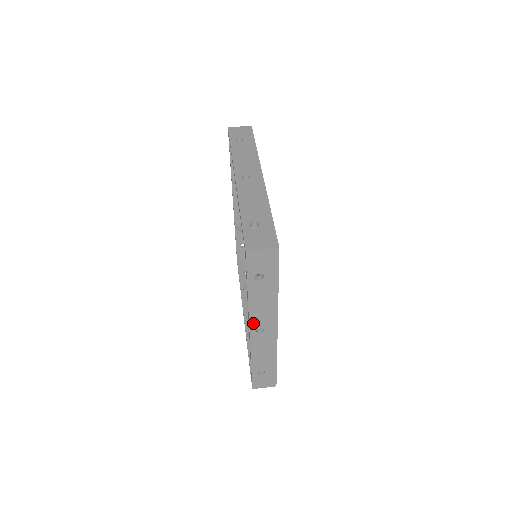
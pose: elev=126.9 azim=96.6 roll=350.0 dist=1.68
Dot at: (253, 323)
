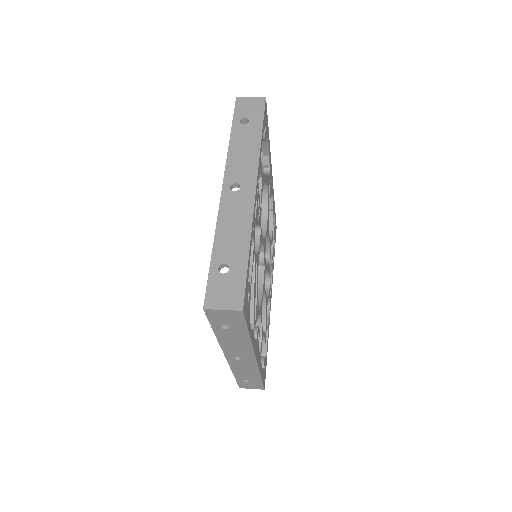
Dot at: (228, 353)
